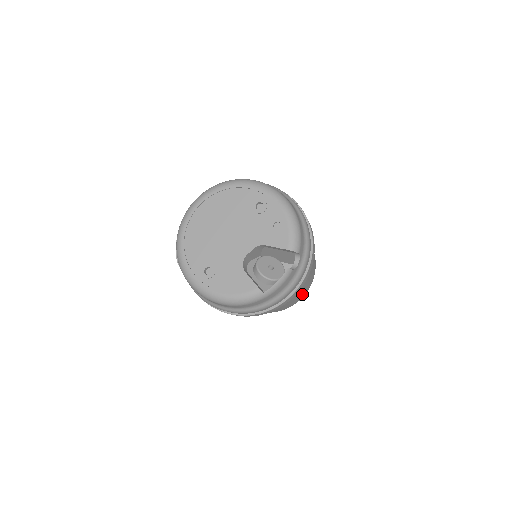
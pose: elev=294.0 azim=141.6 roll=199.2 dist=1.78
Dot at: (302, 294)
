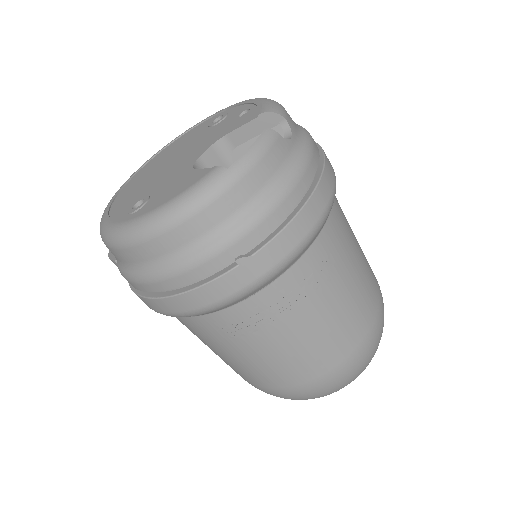
Dot at: (363, 309)
